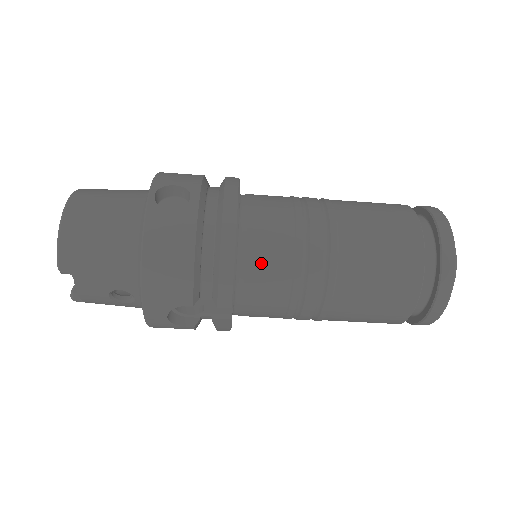
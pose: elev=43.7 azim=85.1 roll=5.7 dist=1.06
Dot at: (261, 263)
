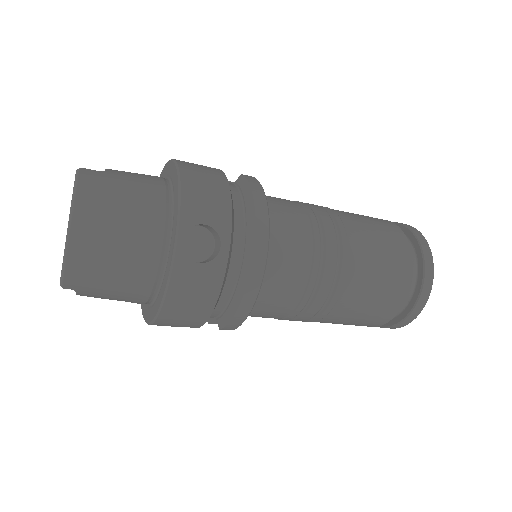
Dot at: (270, 302)
